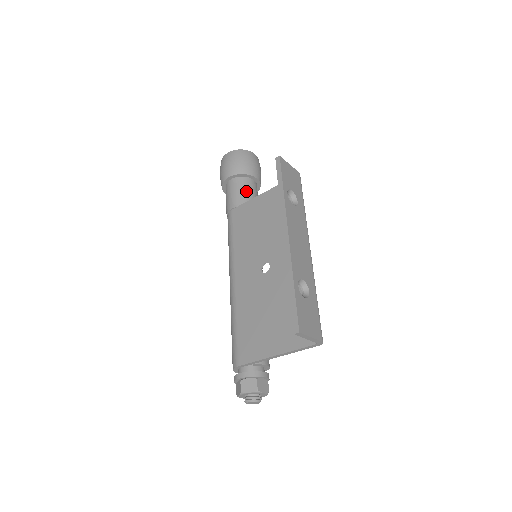
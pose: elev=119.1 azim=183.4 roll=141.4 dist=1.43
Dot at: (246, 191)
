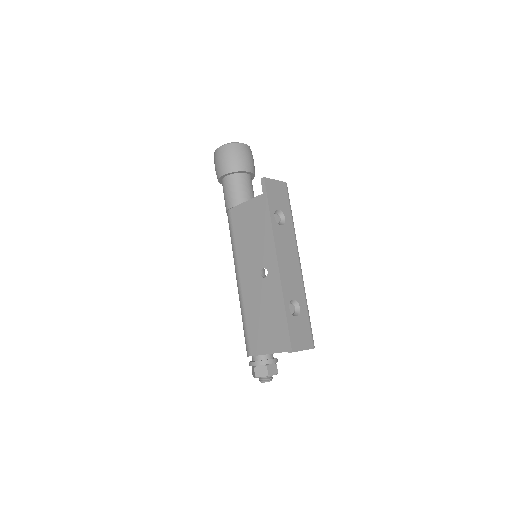
Dot at: (241, 189)
